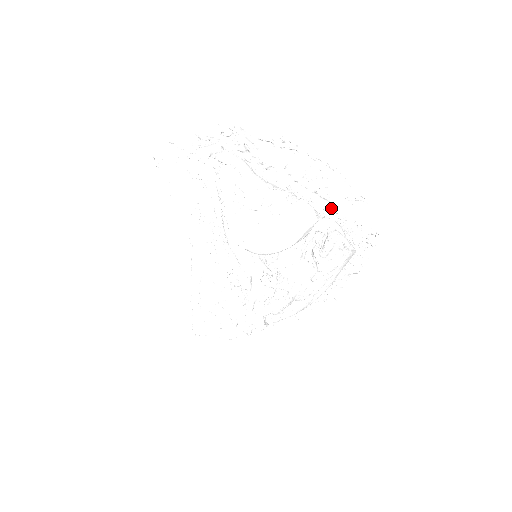
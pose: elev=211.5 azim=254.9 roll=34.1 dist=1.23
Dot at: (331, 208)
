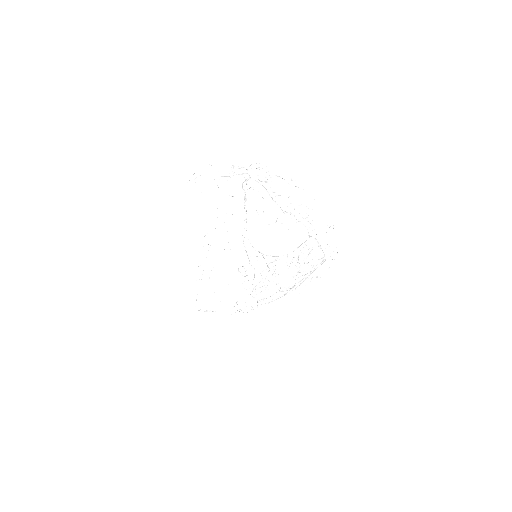
Dot at: (313, 230)
